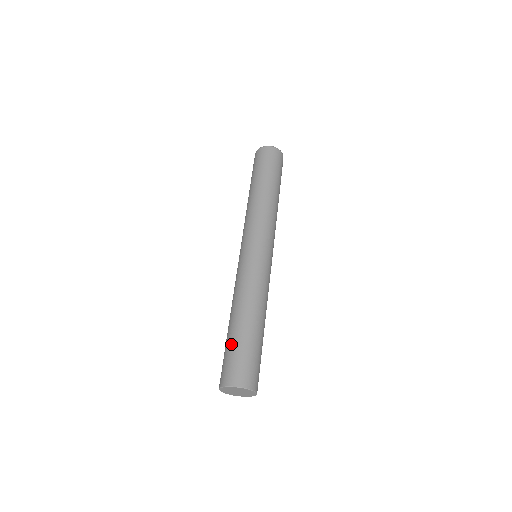
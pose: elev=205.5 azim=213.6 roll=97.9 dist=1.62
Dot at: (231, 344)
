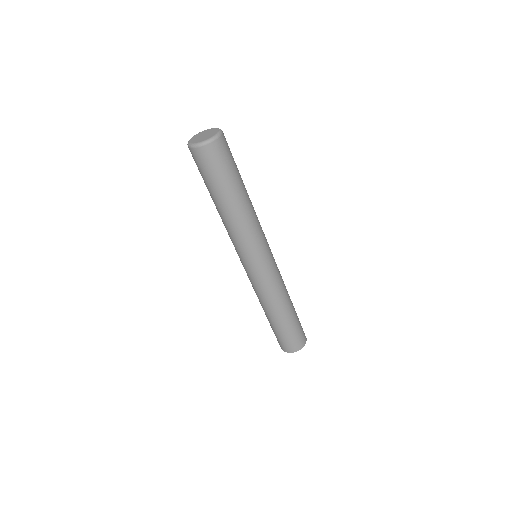
Dot at: (285, 332)
